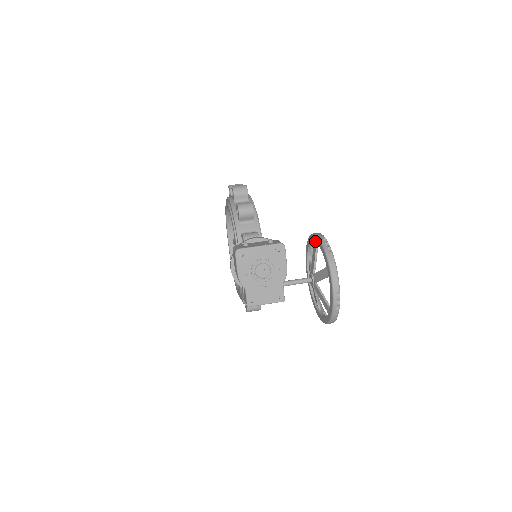
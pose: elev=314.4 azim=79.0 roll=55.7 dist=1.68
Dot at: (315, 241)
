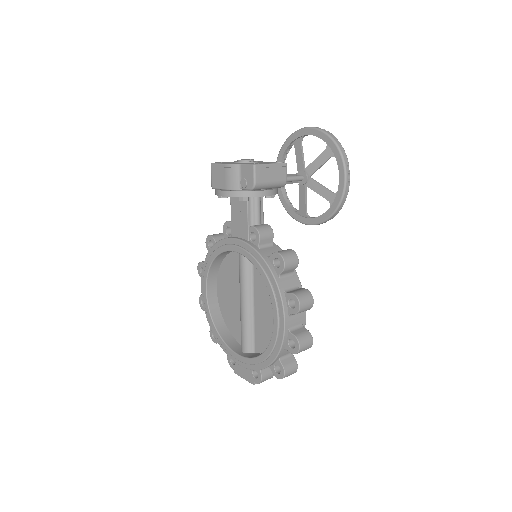
Dot at: occluded
